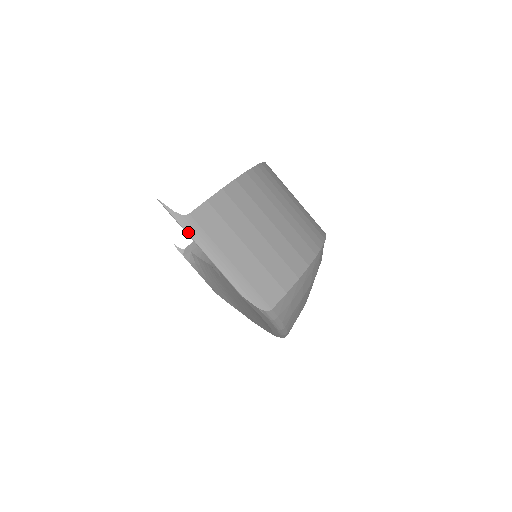
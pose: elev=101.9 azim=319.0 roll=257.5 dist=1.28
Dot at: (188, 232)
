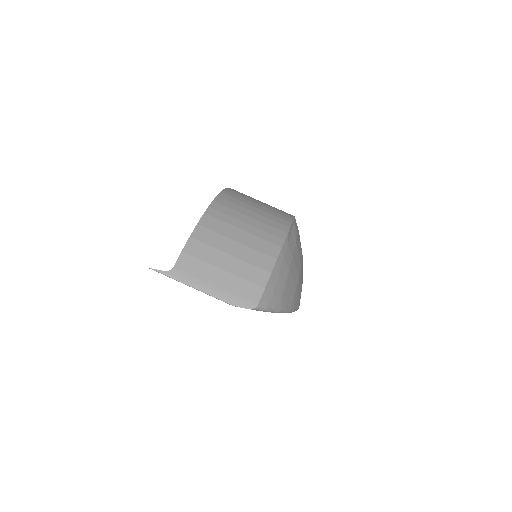
Dot at: (178, 280)
